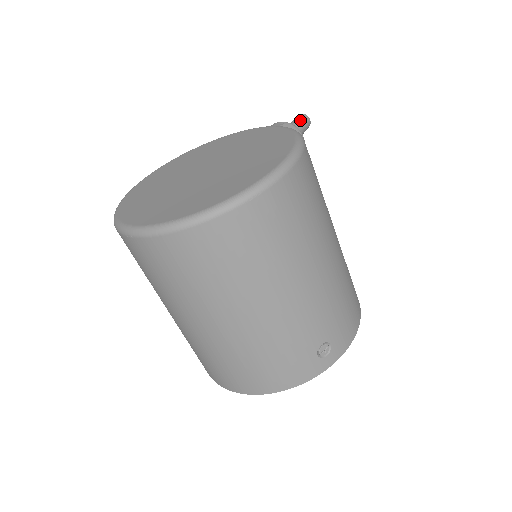
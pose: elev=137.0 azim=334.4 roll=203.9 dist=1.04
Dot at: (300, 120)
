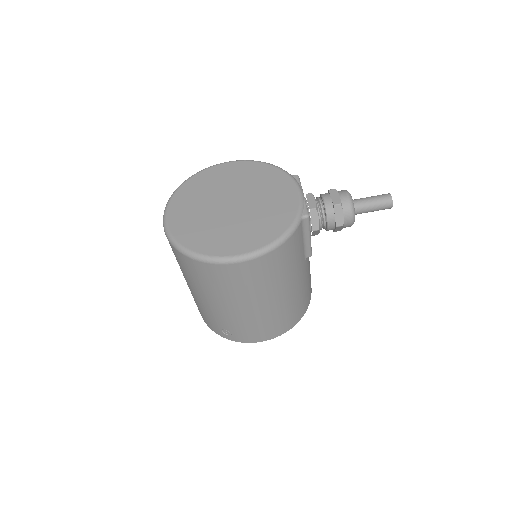
Dot at: (379, 202)
